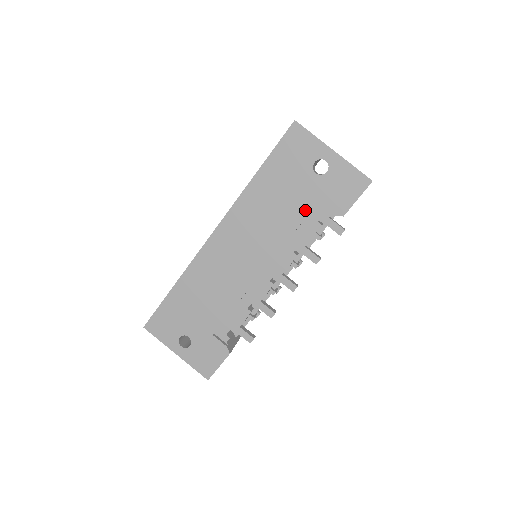
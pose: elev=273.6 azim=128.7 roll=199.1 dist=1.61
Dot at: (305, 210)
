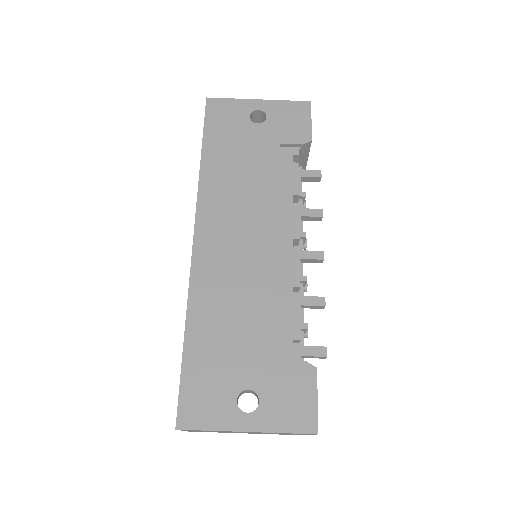
Dot at: (273, 157)
